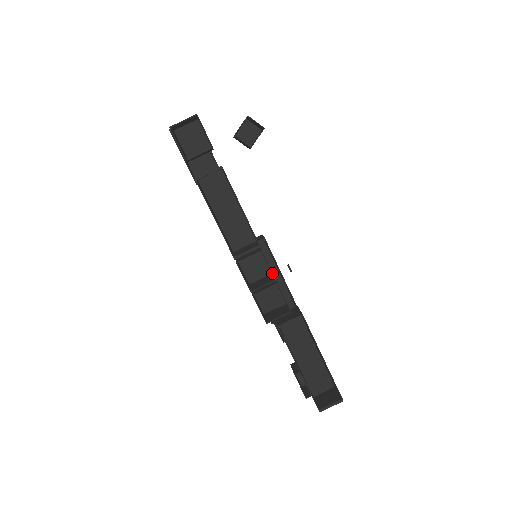
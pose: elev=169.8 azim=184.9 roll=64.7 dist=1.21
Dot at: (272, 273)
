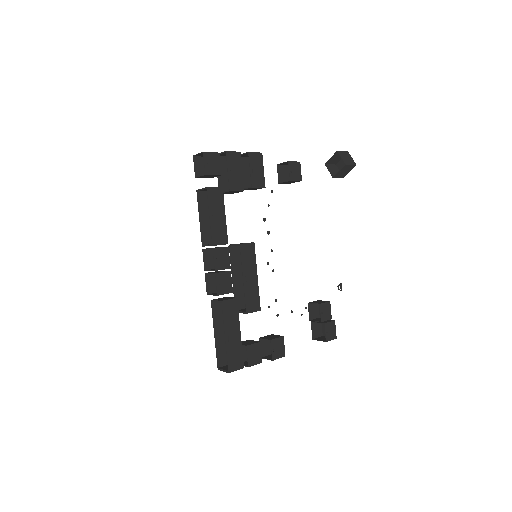
Dot at: (214, 265)
